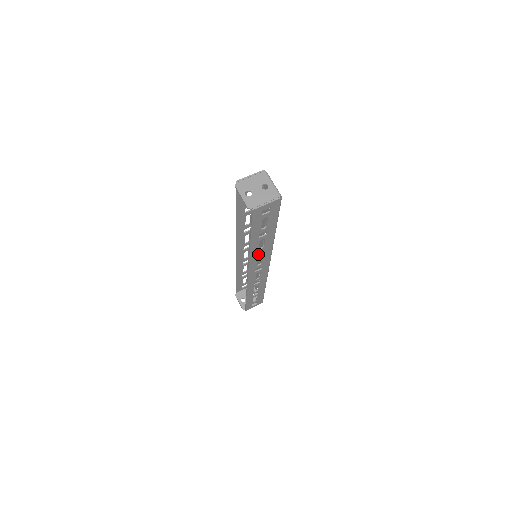
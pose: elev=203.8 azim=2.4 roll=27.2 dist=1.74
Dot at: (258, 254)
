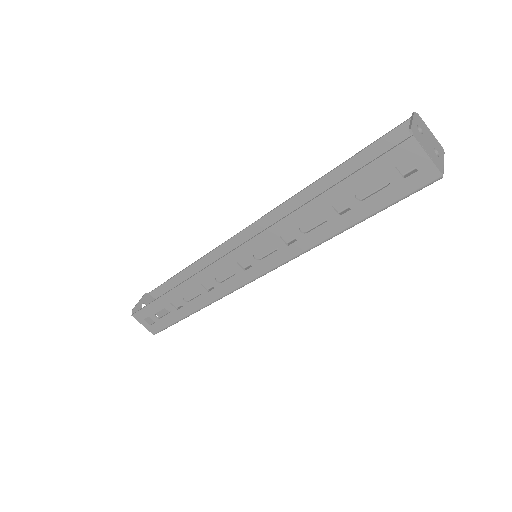
Dot at: occluded
